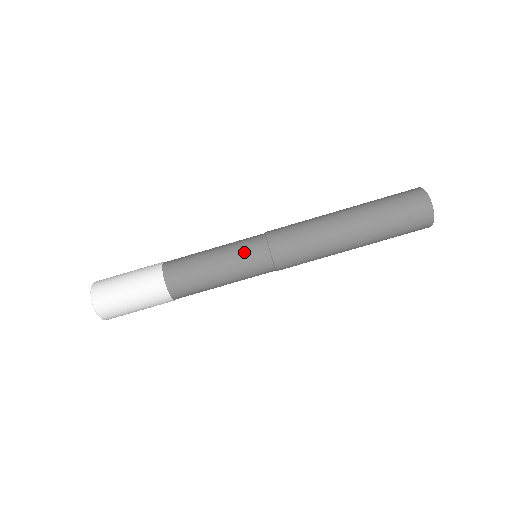
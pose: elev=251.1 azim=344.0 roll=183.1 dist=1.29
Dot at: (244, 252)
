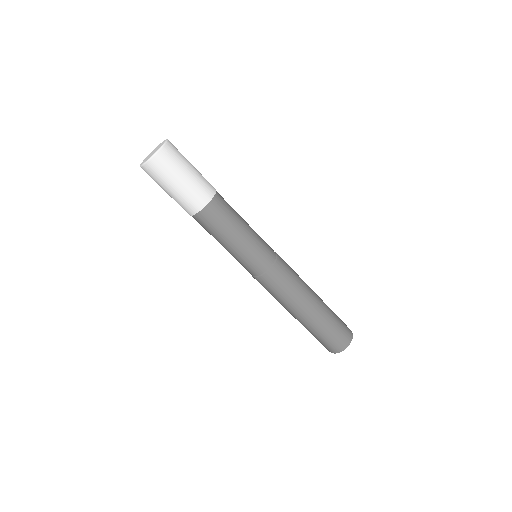
Dot at: (252, 258)
